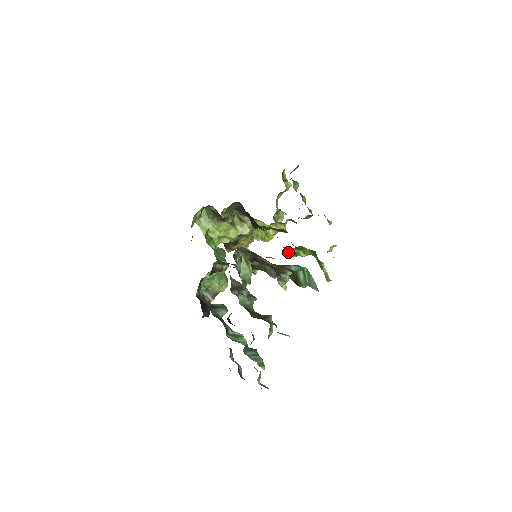
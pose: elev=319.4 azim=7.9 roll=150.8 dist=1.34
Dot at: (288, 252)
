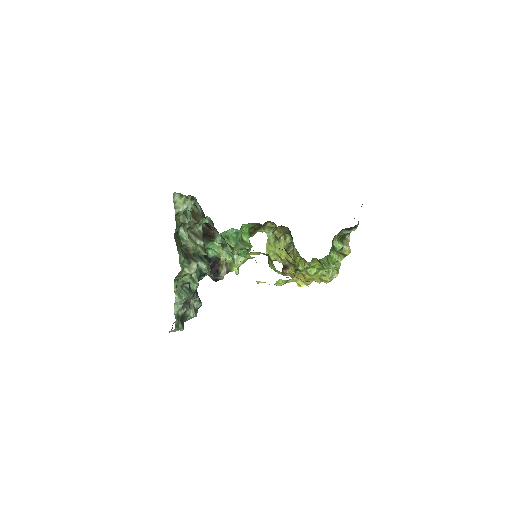
Dot at: (268, 261)
